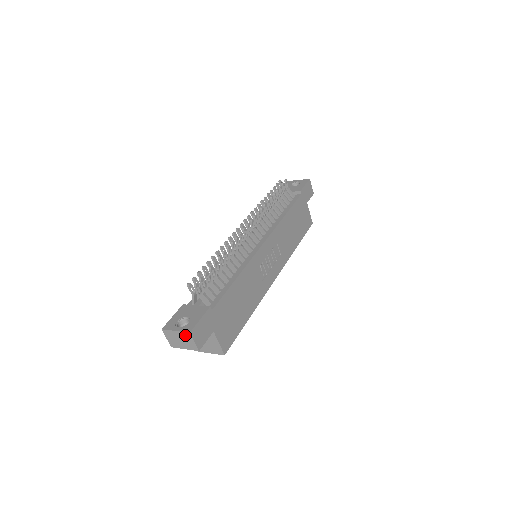
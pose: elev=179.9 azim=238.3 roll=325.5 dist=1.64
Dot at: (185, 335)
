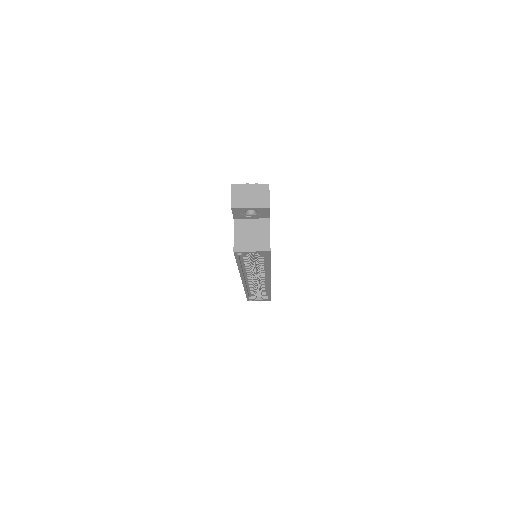
Dot at: (261, 188)
